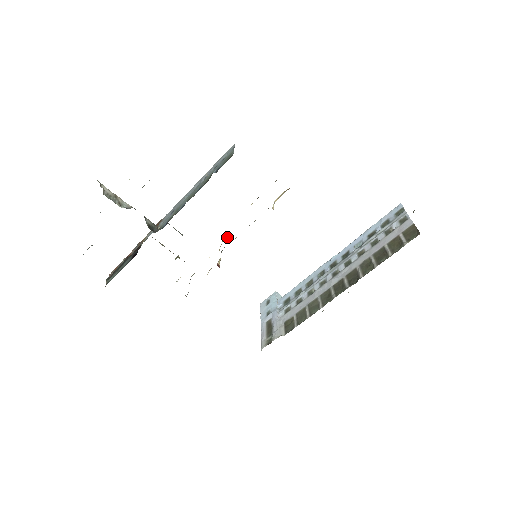
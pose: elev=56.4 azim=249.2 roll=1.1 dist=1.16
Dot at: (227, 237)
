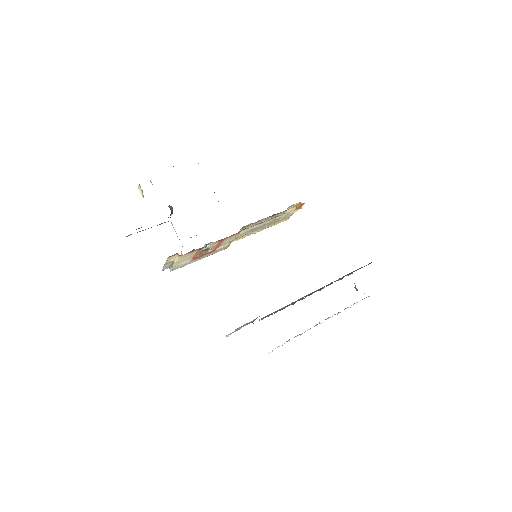
Dot at: (241, 233)
